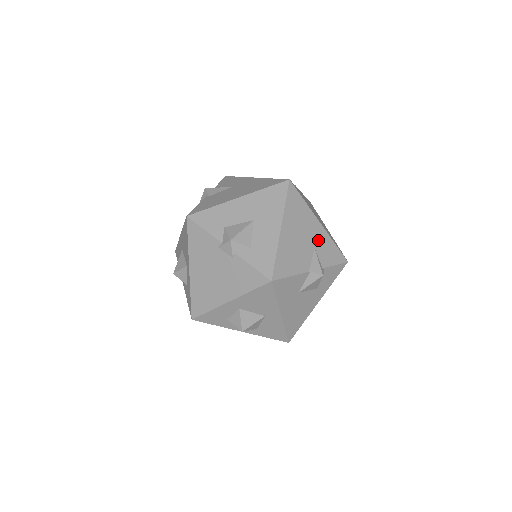
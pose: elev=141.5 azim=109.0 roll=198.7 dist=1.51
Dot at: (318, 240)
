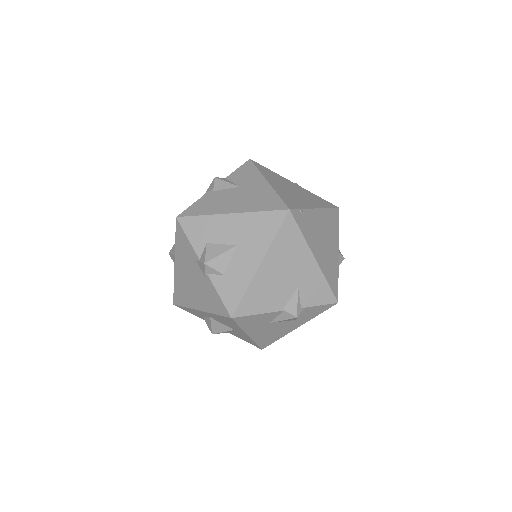
Dot at: (306, 278)
